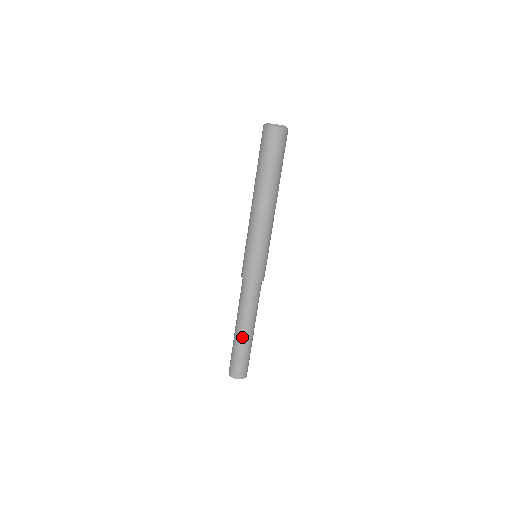
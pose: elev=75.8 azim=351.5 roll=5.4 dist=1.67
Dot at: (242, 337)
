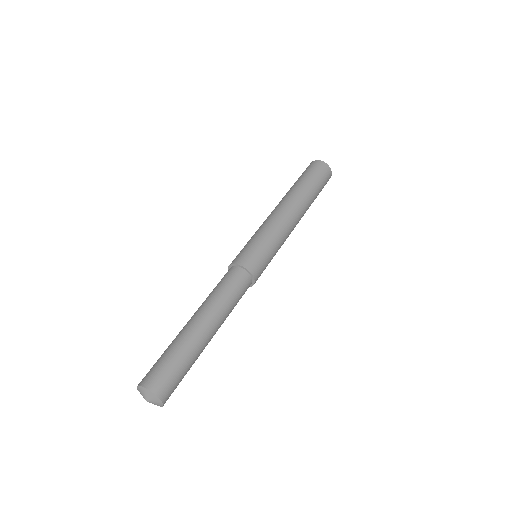
Dot at: (202, 335)
